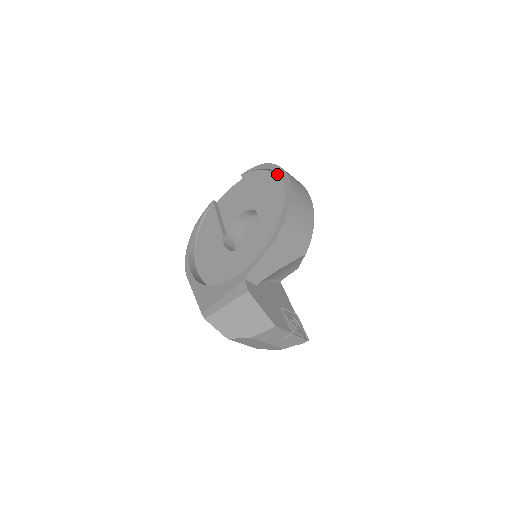
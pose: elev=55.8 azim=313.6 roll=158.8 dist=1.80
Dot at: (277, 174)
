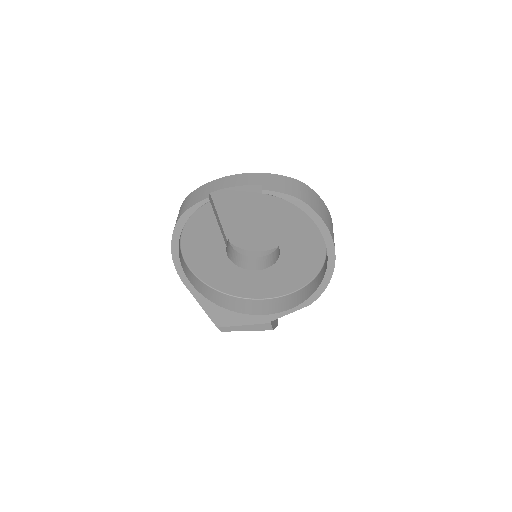
Dot at: occluded
